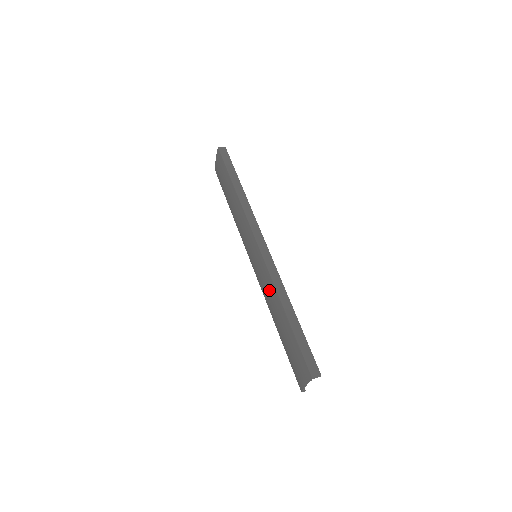
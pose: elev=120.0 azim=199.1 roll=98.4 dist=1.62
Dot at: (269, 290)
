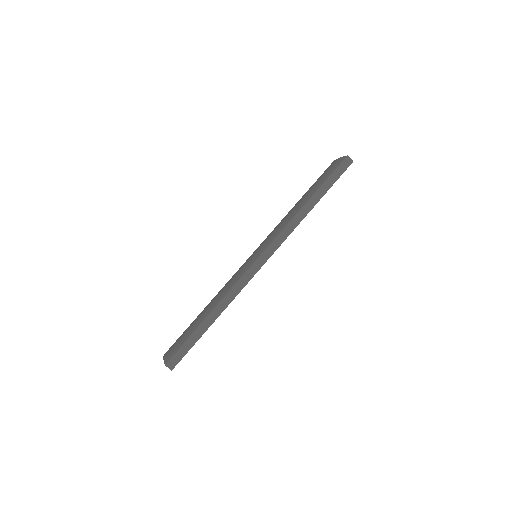
Dot at: (228, 286)
